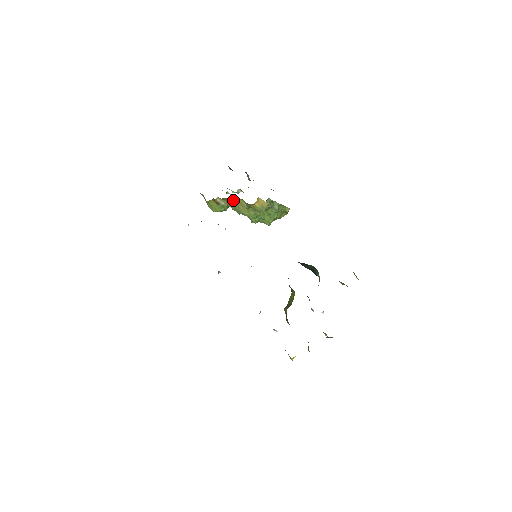
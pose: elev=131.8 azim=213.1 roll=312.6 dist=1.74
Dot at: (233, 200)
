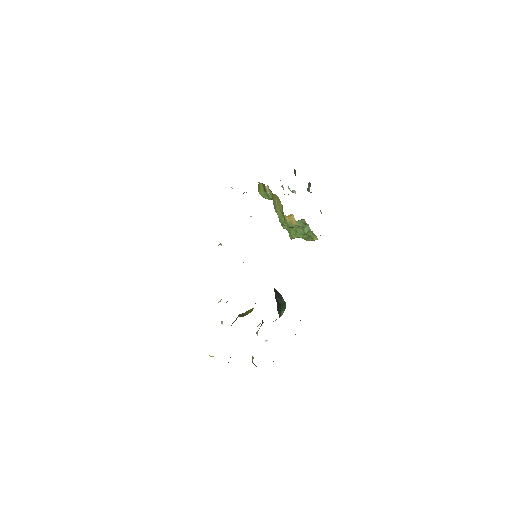
Dot at: (276, 198)
